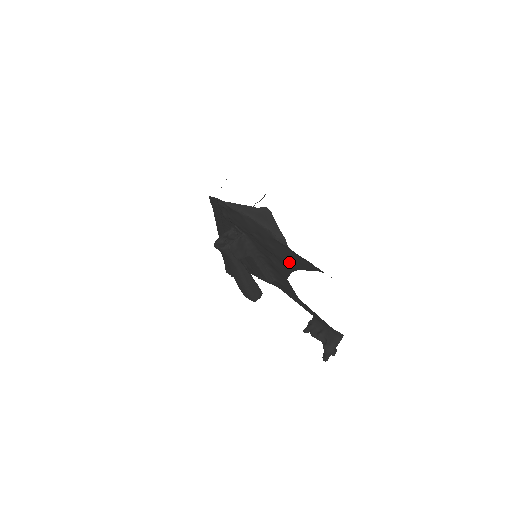
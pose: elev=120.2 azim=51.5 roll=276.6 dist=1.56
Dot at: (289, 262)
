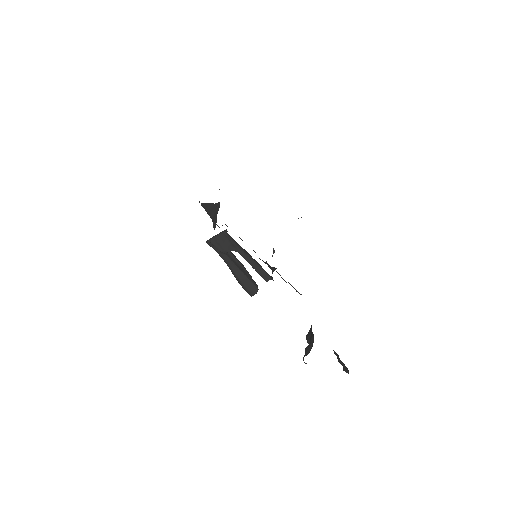
Dot at: occluded
